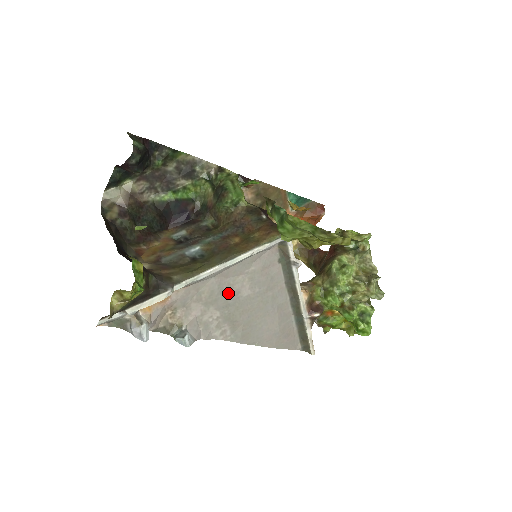
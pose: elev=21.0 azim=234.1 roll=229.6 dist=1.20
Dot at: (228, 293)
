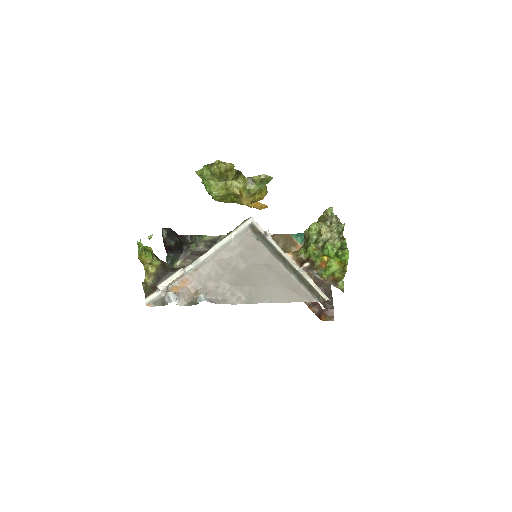
Dot at: (229, 269)
